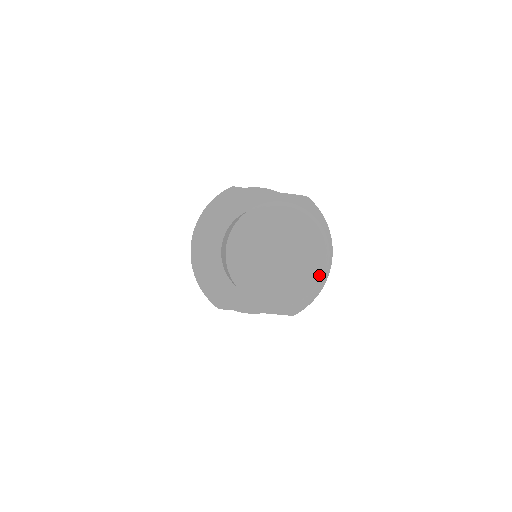
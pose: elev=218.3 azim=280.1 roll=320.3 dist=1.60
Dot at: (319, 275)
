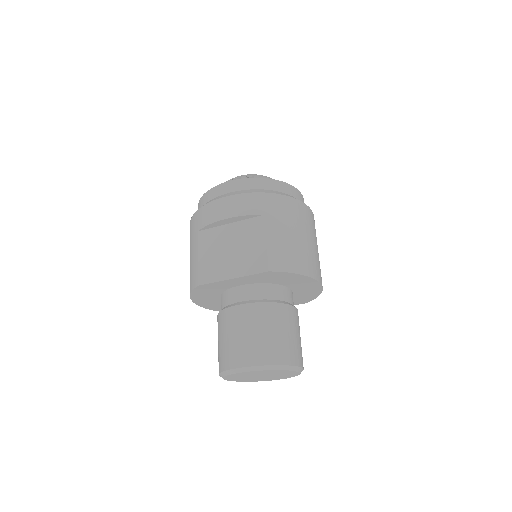
Dot at: (298, 374)
